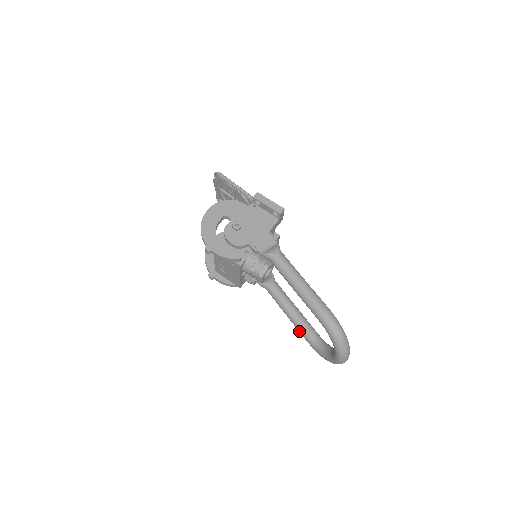
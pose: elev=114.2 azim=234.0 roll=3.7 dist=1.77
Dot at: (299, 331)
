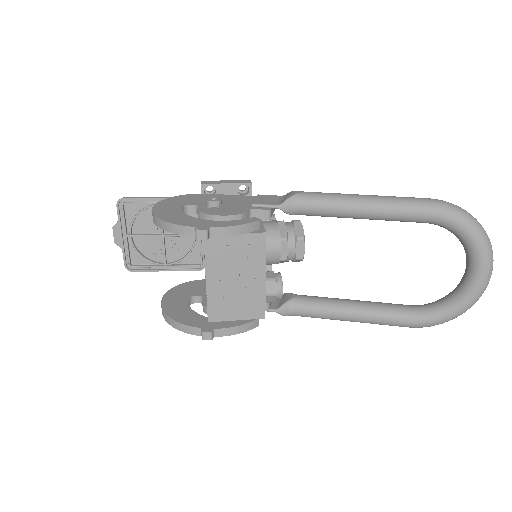
Dot at: (387, 320)
